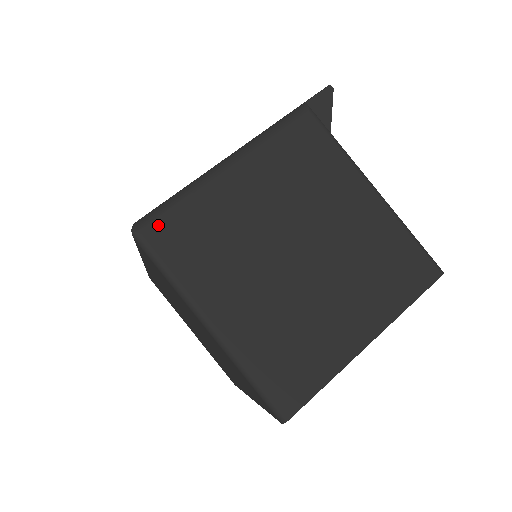
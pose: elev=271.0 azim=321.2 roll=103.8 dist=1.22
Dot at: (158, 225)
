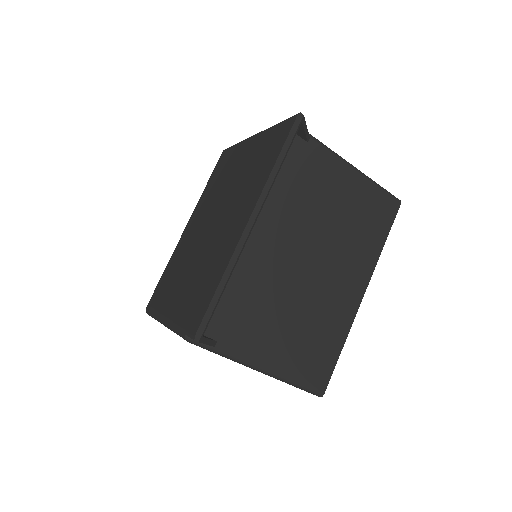
Dot at: occluded
